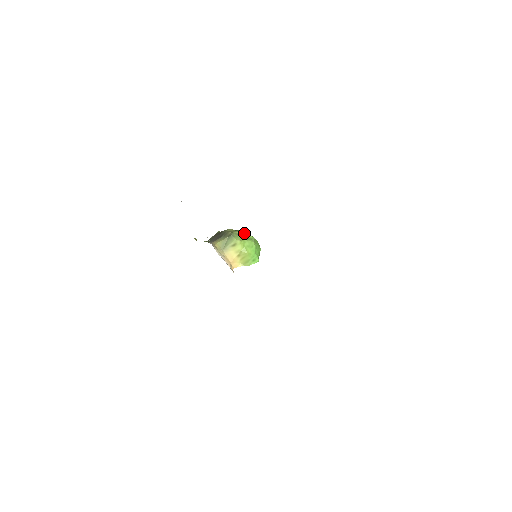
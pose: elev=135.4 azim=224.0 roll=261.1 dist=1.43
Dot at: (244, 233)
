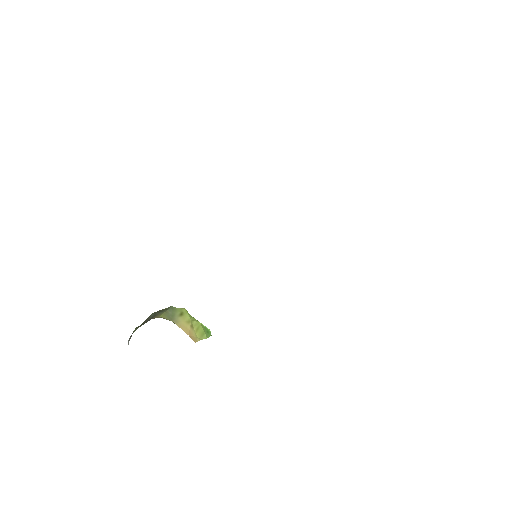
Dot at: occluded
